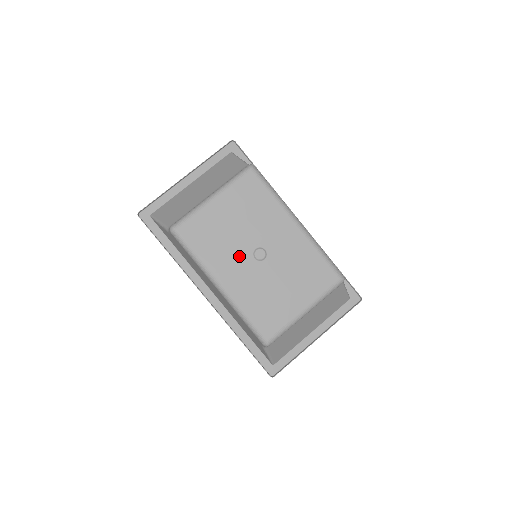
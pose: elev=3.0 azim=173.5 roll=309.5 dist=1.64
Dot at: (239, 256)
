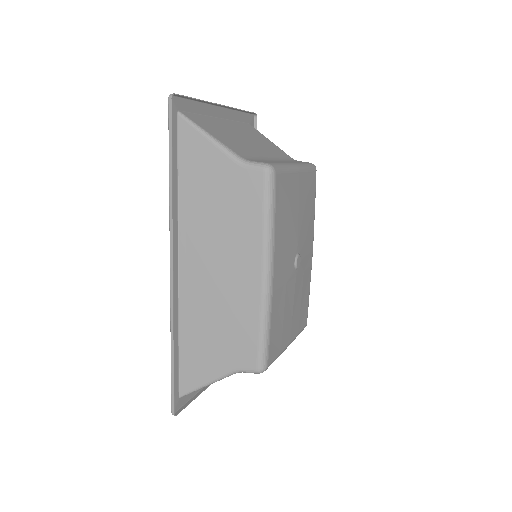
Dot at: (290, 251)
